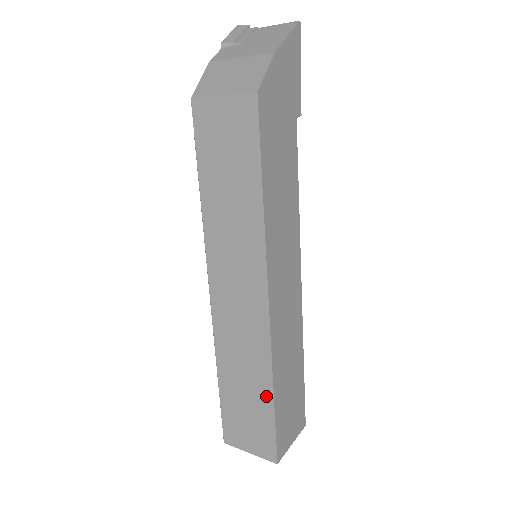
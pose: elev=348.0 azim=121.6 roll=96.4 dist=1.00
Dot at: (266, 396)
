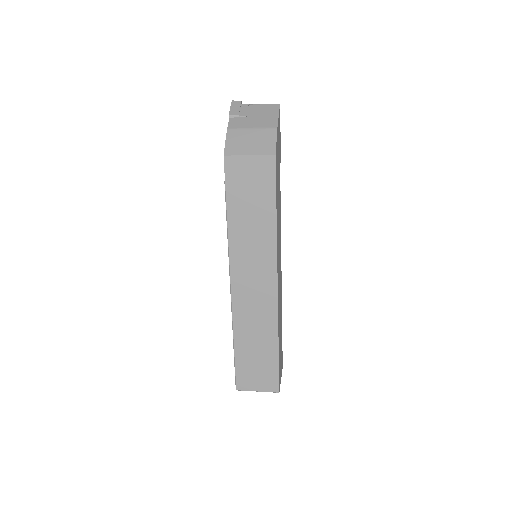
Dot at: (273, 348)
